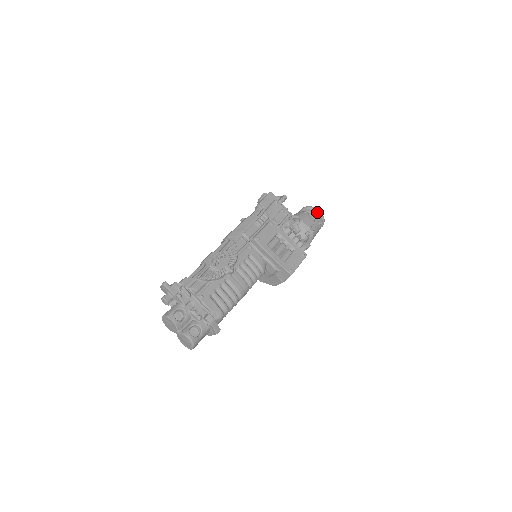
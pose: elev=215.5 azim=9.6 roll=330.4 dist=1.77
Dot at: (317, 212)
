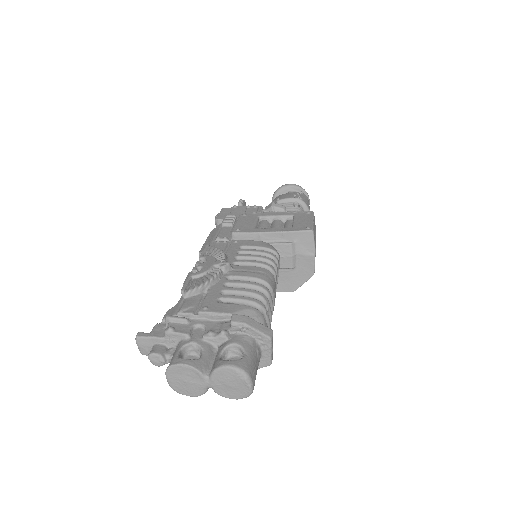
Dot at: (288, 186)
